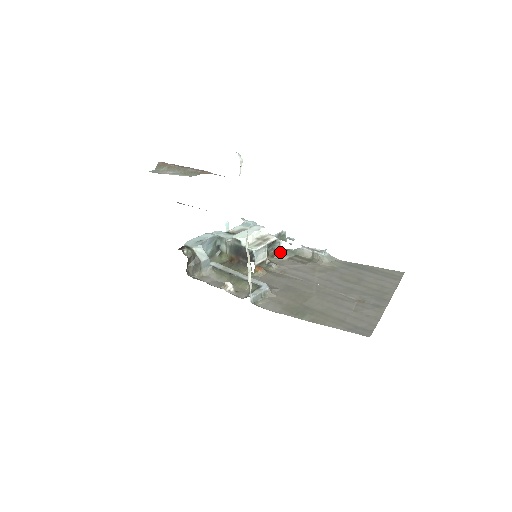
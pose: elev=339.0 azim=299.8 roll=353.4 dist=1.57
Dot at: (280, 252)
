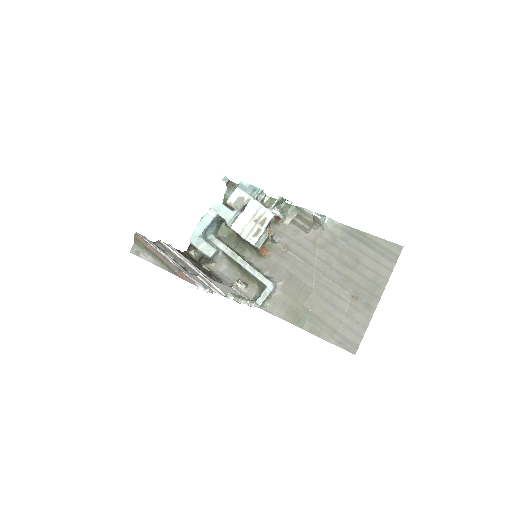
Dot at: (281, 219)
